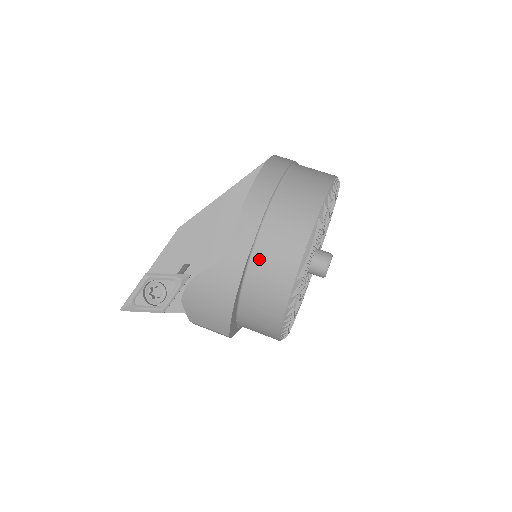
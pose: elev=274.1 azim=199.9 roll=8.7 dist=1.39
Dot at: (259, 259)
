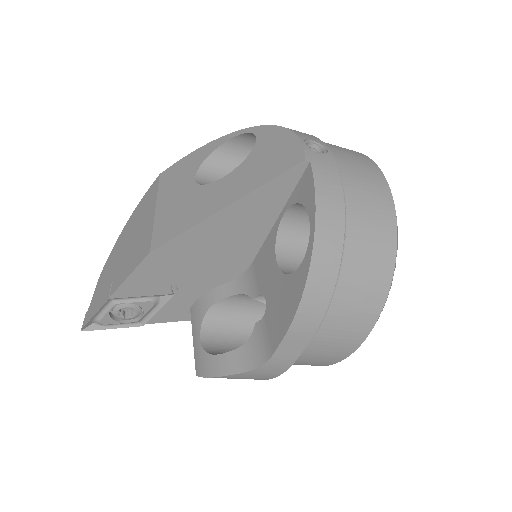
Dot at: (304, 356)
